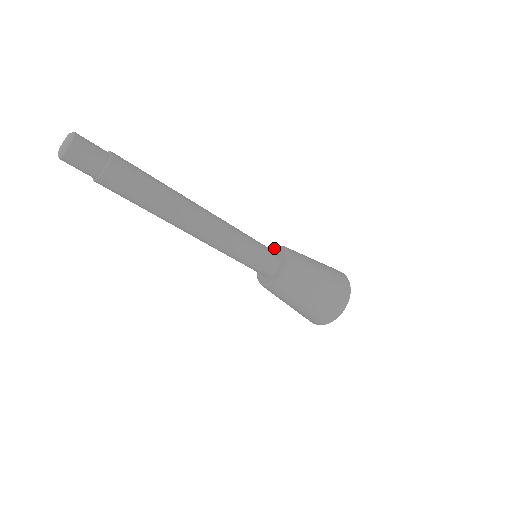
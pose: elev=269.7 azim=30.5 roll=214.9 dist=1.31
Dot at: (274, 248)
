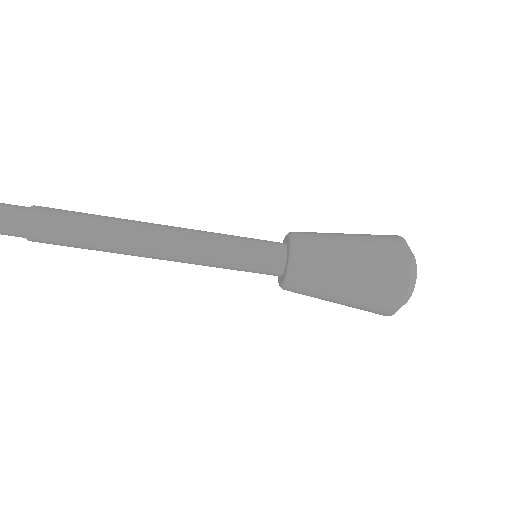
Dot at: occluded
